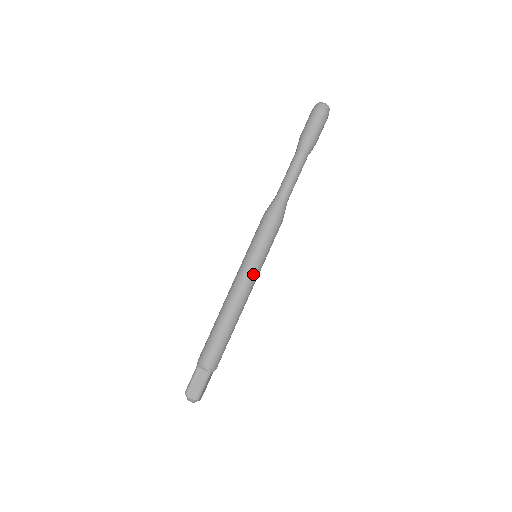
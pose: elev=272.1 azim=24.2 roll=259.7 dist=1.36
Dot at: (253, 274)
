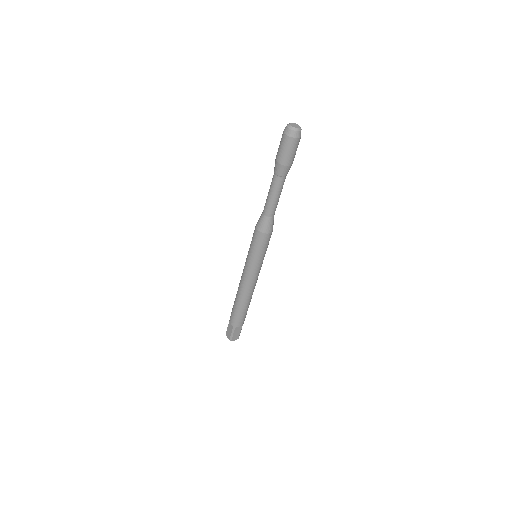
Dot at: occluded
